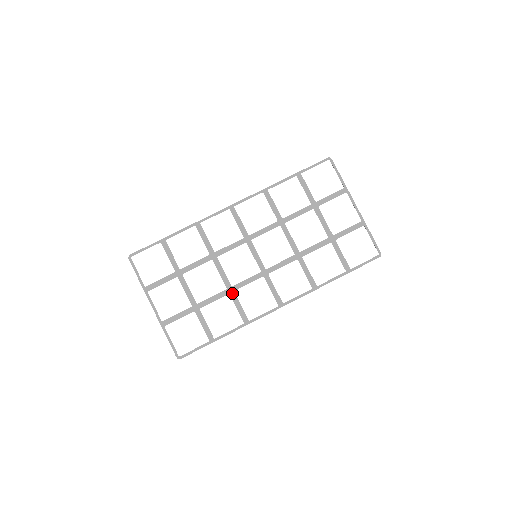
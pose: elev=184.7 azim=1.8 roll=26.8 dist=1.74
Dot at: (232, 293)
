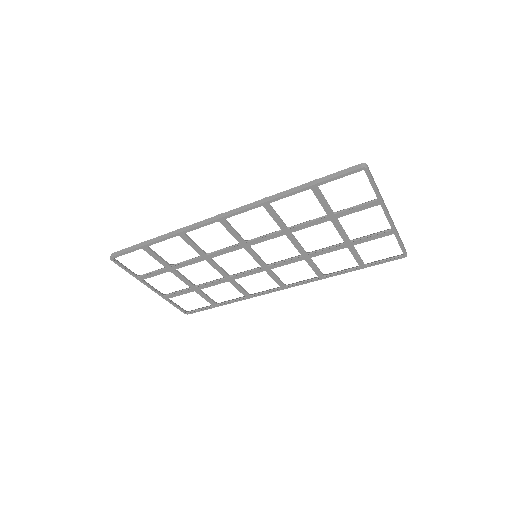
Dot at: (231, 281)
